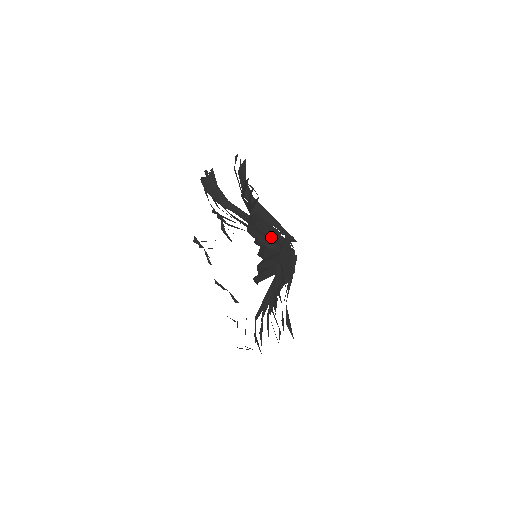
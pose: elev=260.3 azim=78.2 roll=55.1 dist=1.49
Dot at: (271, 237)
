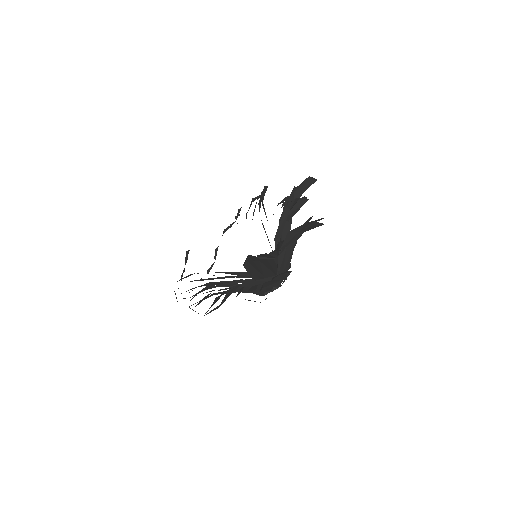
Dot at: occluded
